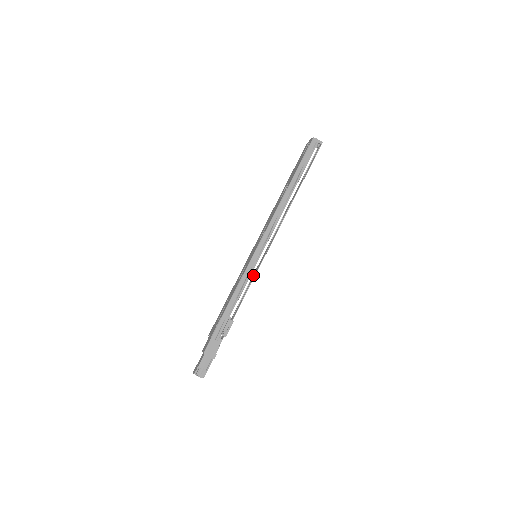
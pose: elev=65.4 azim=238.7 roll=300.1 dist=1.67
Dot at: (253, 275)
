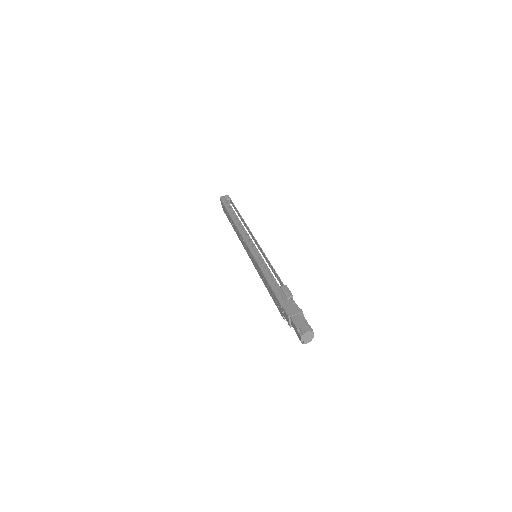
Dot at: occluded
